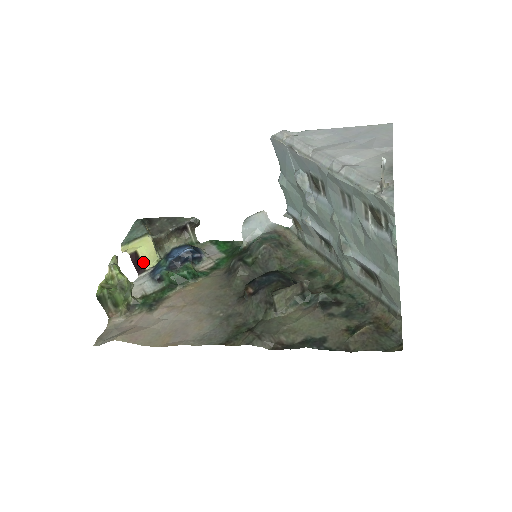
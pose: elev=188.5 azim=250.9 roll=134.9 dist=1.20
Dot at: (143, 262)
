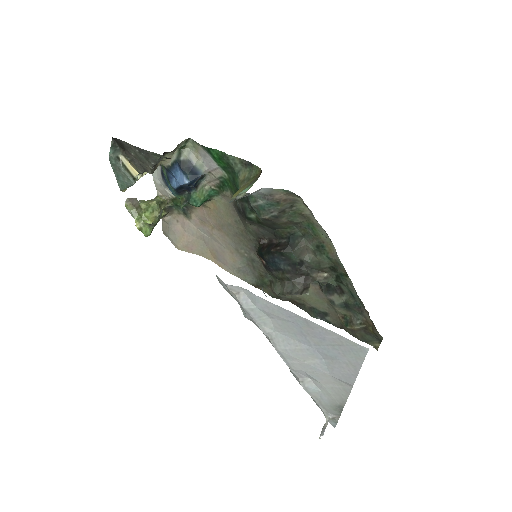
Dot at: occluded
